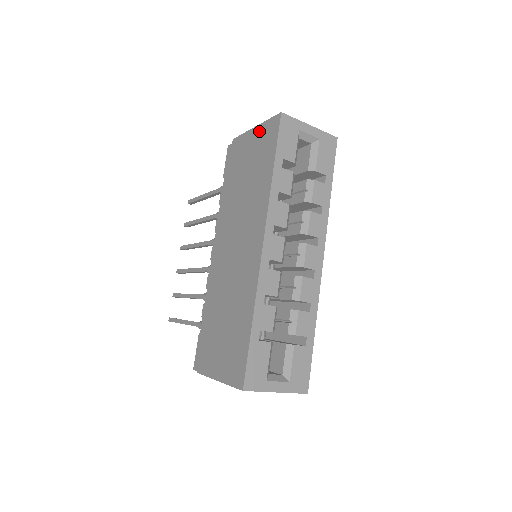
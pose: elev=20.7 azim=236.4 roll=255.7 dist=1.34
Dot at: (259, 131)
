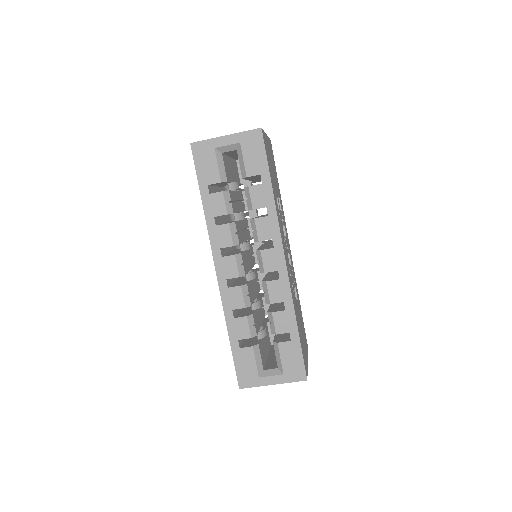
Dot at: occluded
